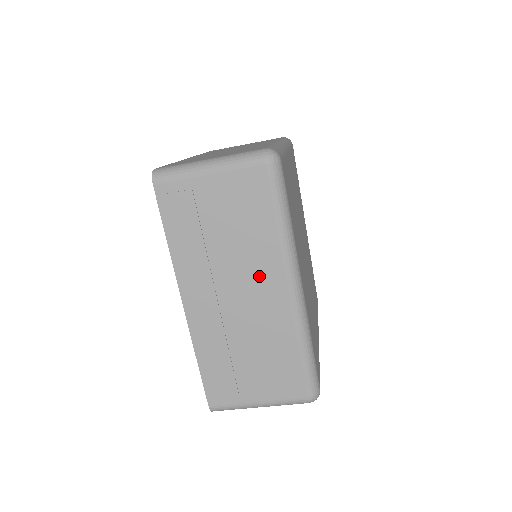
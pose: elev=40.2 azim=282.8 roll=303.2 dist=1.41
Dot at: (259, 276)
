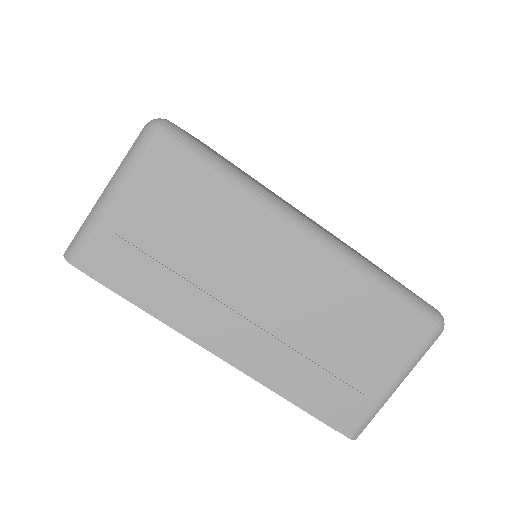
Dot at: (262, 254)
